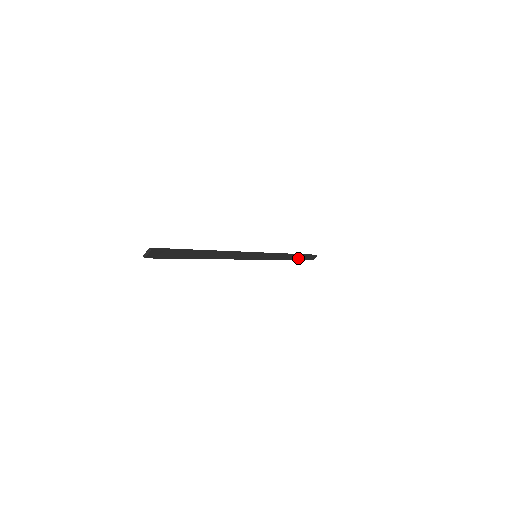
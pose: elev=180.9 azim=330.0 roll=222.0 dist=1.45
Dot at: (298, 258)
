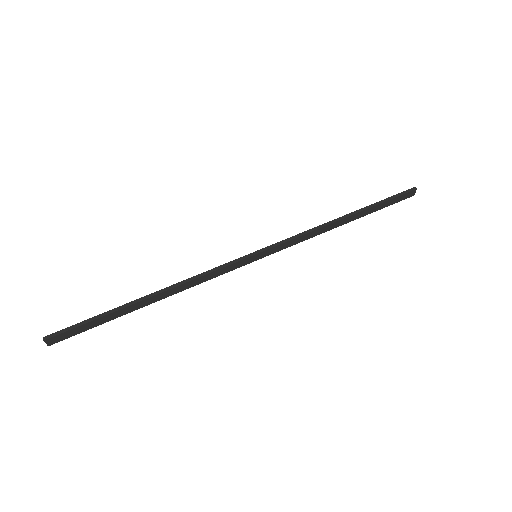
Dot at: (366, 212)
